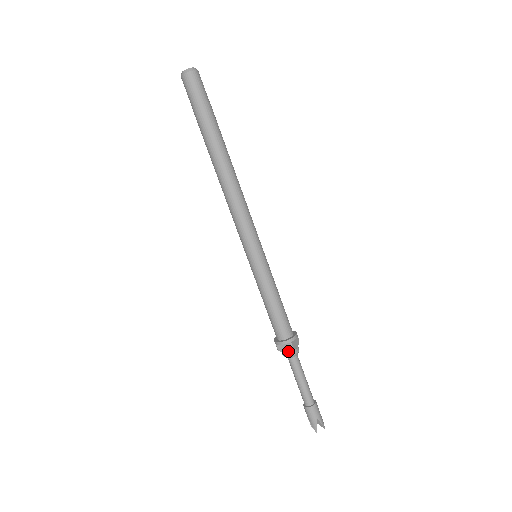
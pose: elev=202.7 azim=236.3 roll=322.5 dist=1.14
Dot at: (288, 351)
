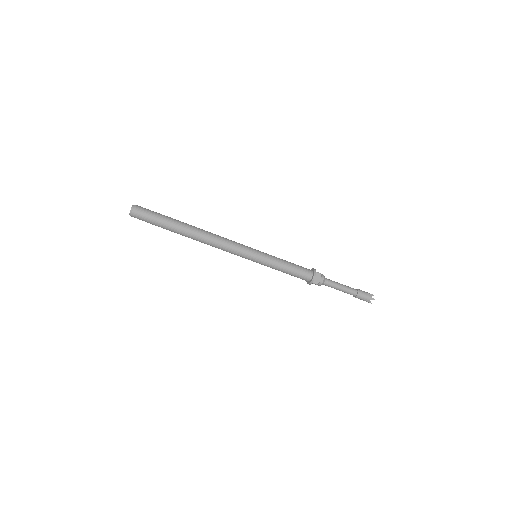
Dot at: occluded
